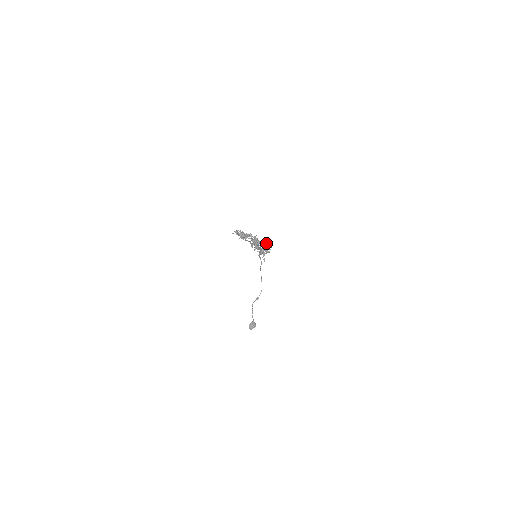
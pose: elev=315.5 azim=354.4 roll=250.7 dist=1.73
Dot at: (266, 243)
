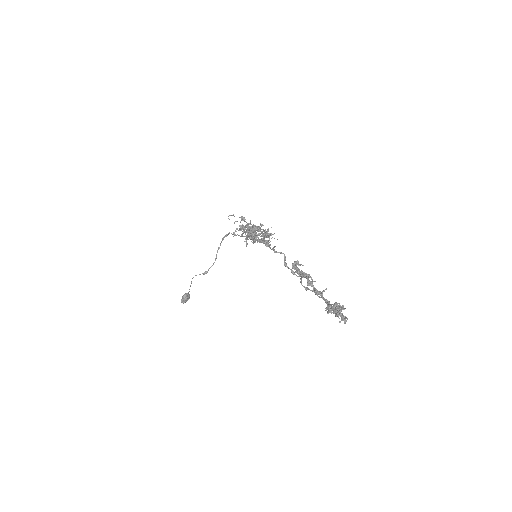
Dot at: (270, 233)
